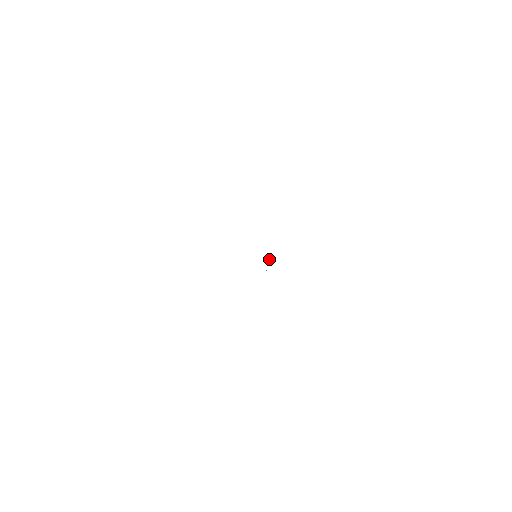
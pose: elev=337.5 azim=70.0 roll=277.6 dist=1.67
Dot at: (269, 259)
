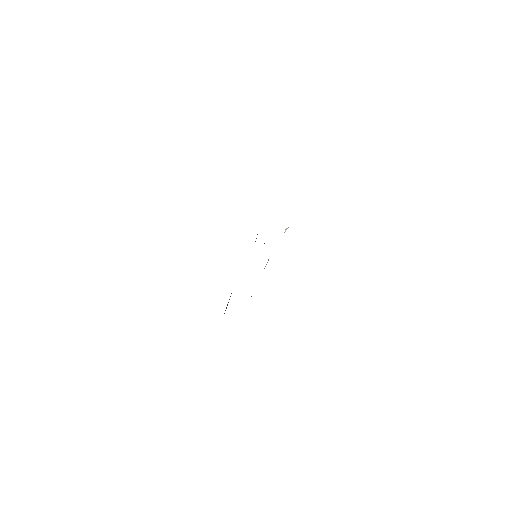
Dot at: occluded
